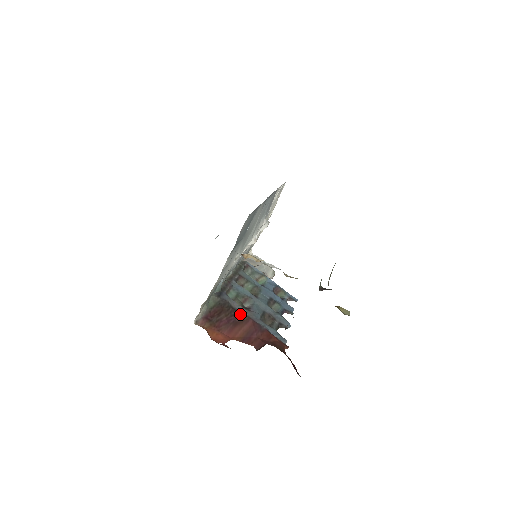
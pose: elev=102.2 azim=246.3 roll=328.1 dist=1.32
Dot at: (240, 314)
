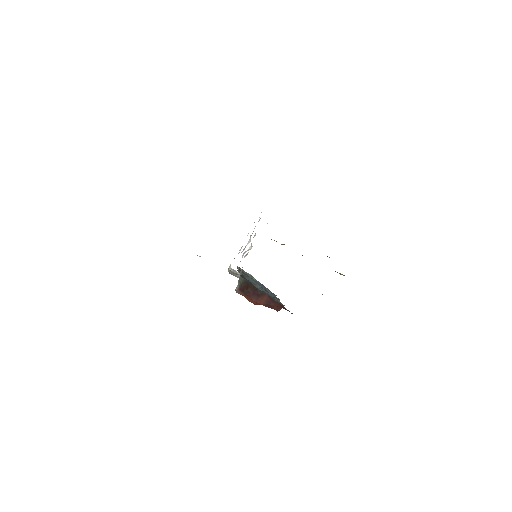
Dot at: (259, 290)
